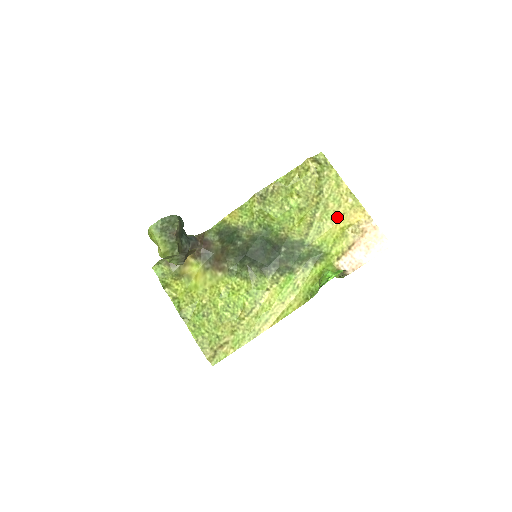
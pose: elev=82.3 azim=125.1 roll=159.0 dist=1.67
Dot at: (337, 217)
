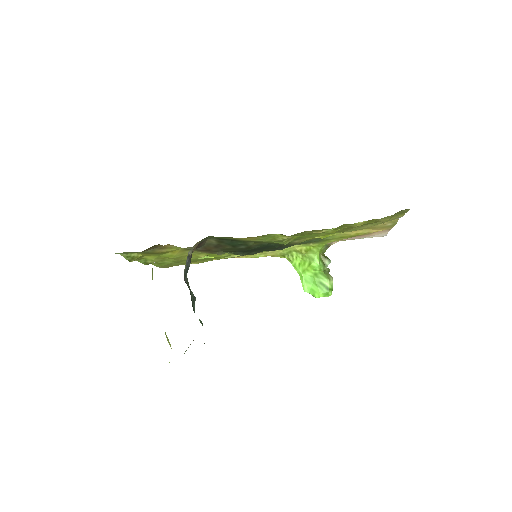
Dot at: occluded
